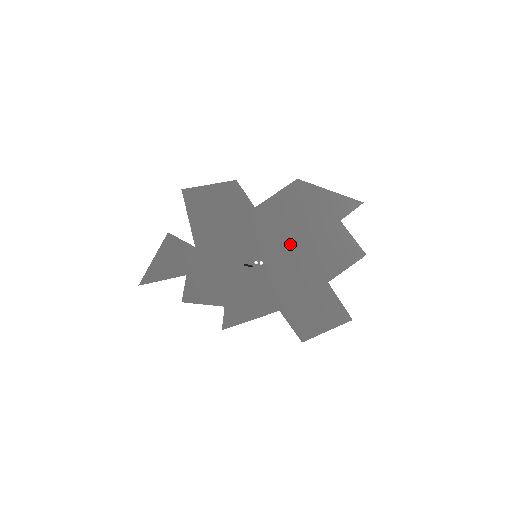
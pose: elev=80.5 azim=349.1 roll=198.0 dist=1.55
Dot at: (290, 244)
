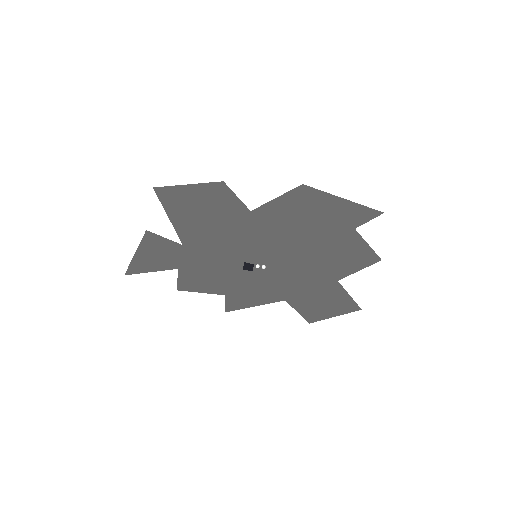
Dot at: (295, 247)
